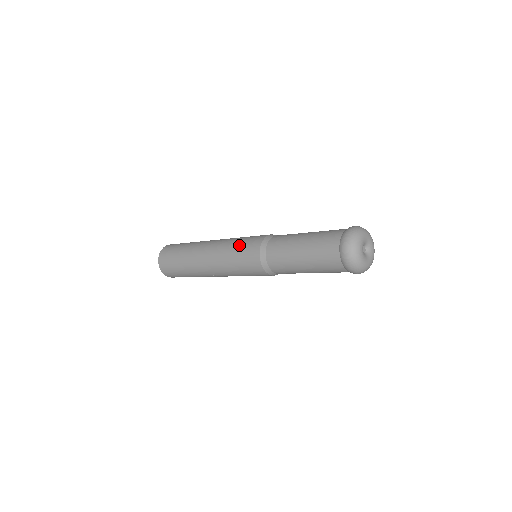
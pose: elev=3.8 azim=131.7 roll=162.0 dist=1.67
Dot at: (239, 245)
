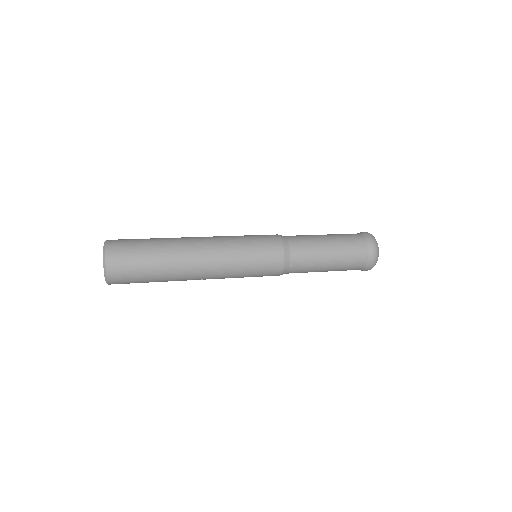
Dot at: (253, 249)
